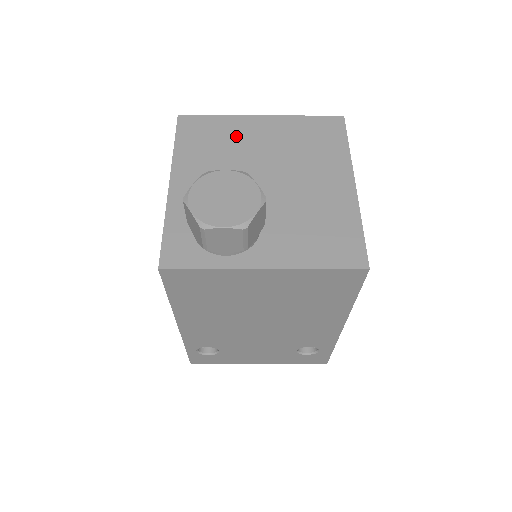
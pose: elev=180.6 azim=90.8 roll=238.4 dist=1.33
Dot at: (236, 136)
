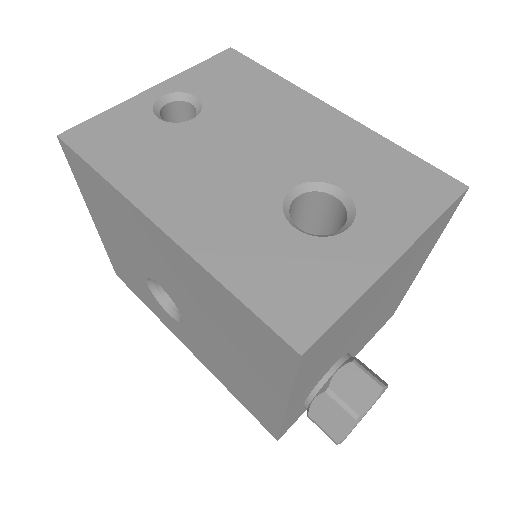
Dot at: (360, 312)
